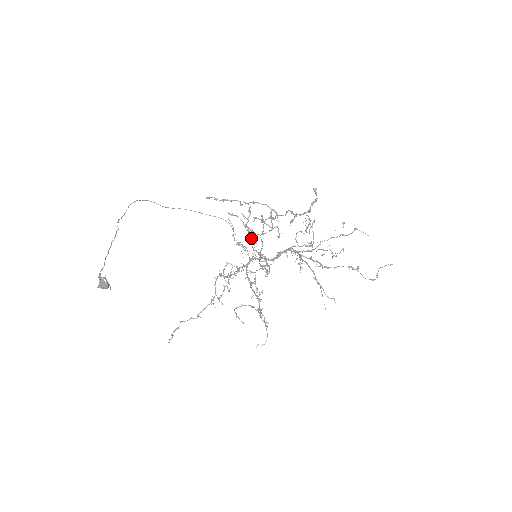
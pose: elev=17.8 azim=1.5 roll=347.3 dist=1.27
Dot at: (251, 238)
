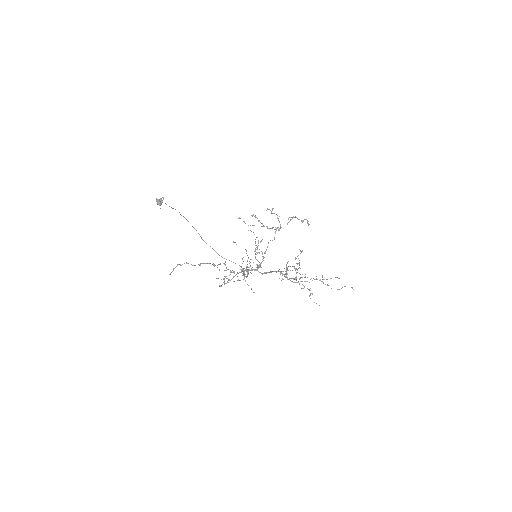
Dot at: (256, 252)
